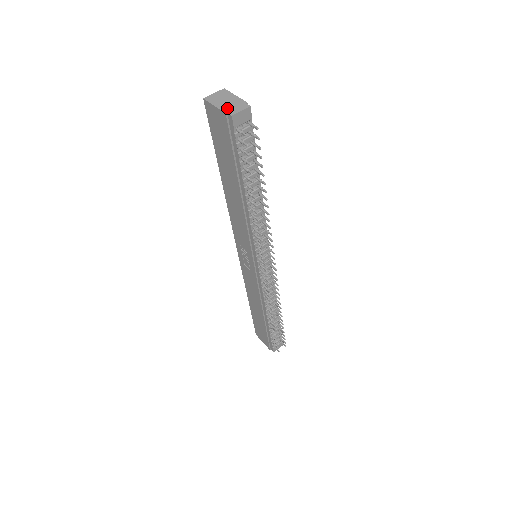
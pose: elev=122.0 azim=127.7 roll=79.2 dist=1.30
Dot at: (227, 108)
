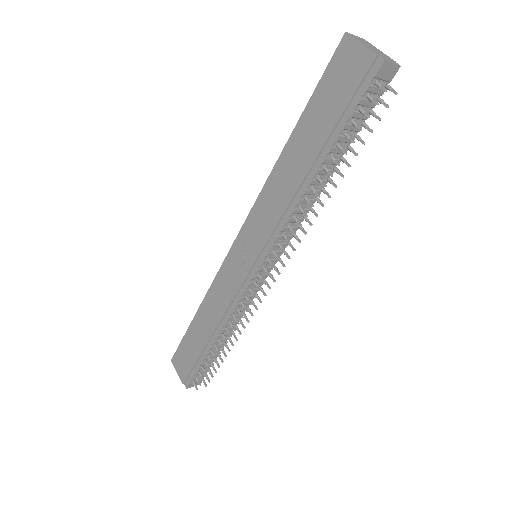
Dot at: (377, 52)
